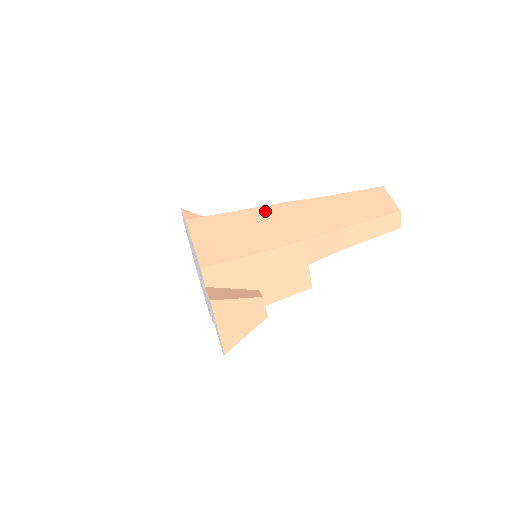
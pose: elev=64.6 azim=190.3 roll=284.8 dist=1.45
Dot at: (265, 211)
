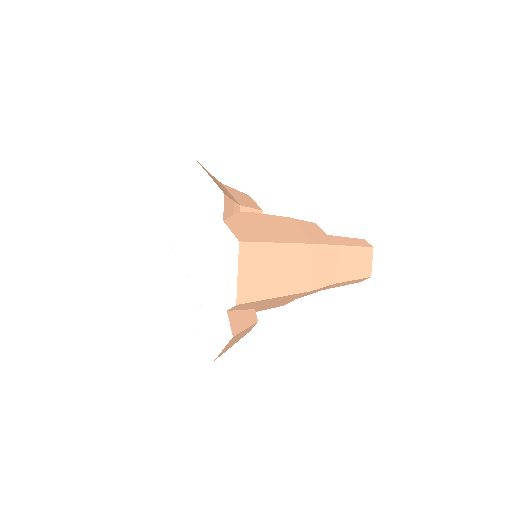
Dot at: (298, 250)
